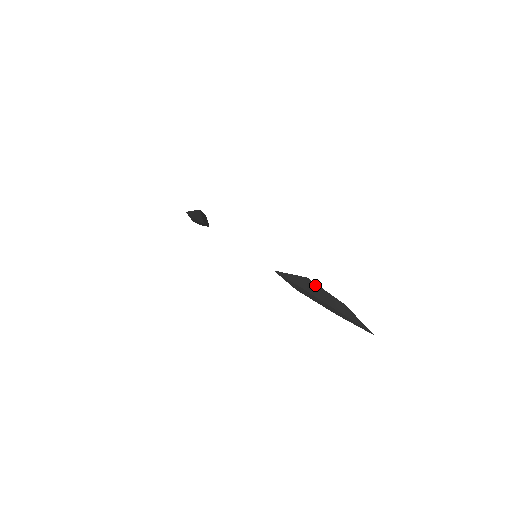
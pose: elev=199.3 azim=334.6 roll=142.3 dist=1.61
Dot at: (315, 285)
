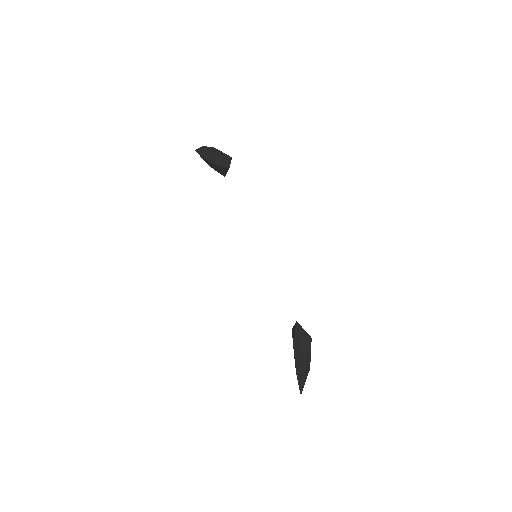
Dot at: (310, 347)
